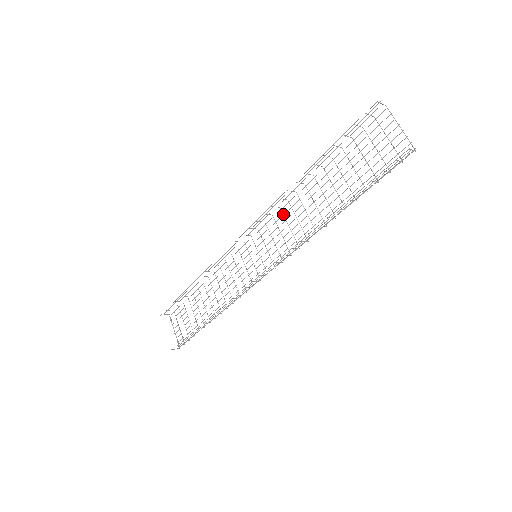
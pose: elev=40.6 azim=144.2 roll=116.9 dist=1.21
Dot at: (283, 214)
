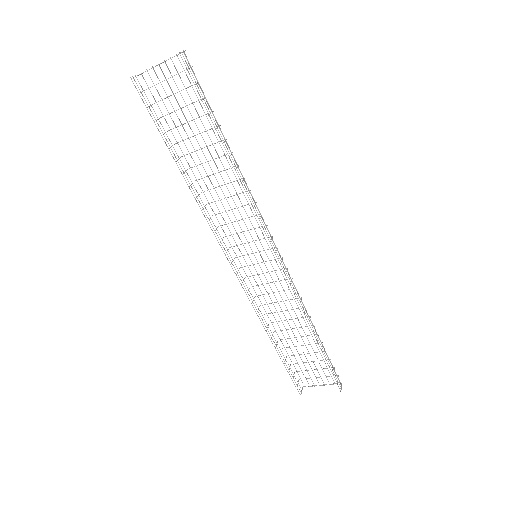
Dot at: (219, 213)
